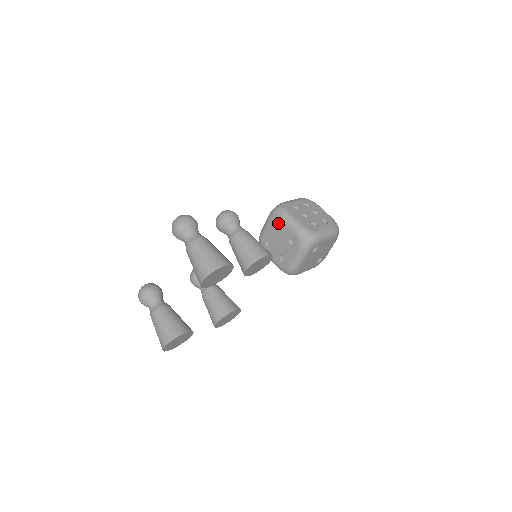
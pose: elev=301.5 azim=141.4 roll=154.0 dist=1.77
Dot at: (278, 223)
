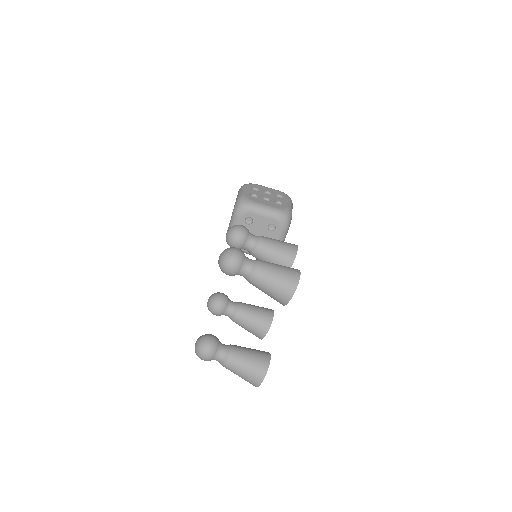
Dot at: (250, 217)
